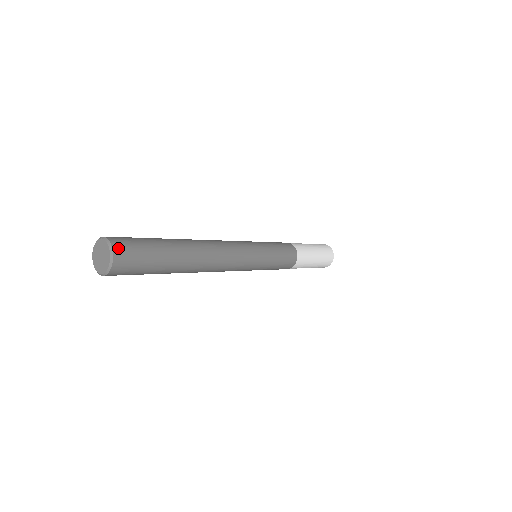
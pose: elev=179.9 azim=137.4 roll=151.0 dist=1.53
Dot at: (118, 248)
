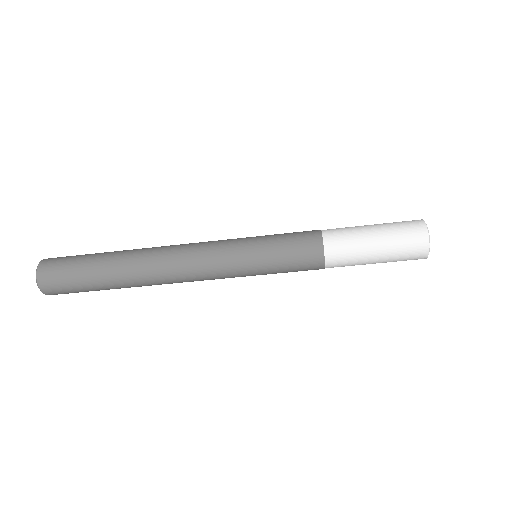
Dot at: (45, 262)
